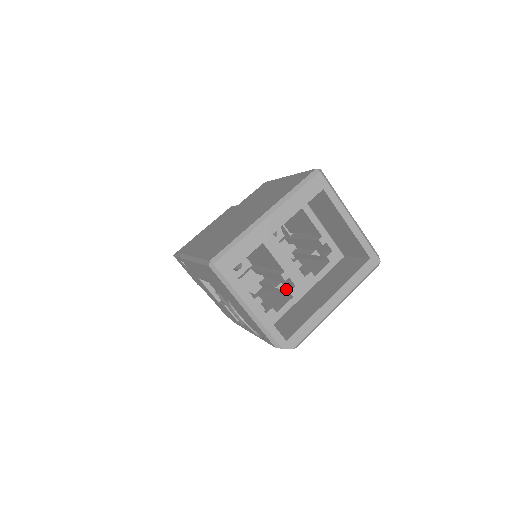
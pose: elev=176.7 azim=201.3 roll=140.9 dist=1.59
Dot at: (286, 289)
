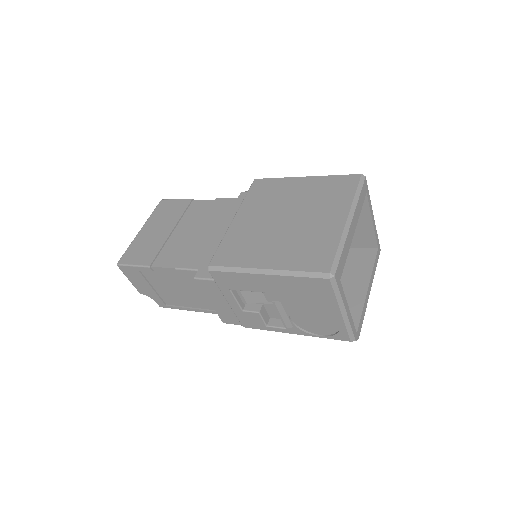
Dot at: occluded
